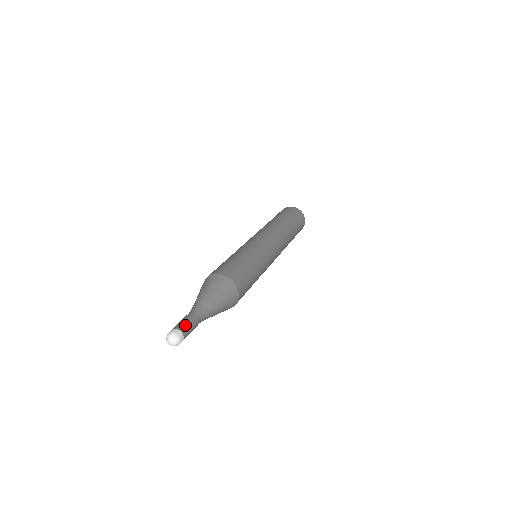
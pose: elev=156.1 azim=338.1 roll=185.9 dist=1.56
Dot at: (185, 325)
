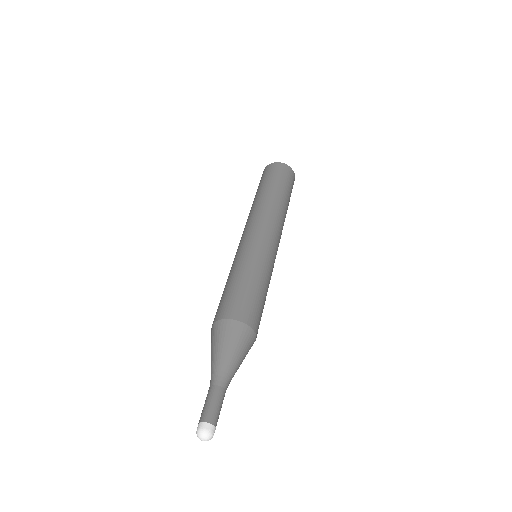
Dot at: (211, 411)
